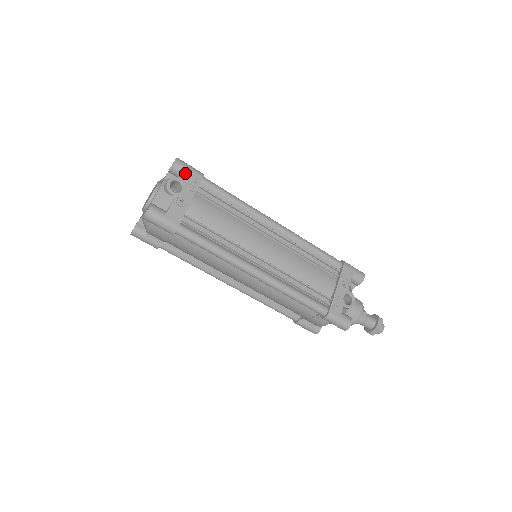
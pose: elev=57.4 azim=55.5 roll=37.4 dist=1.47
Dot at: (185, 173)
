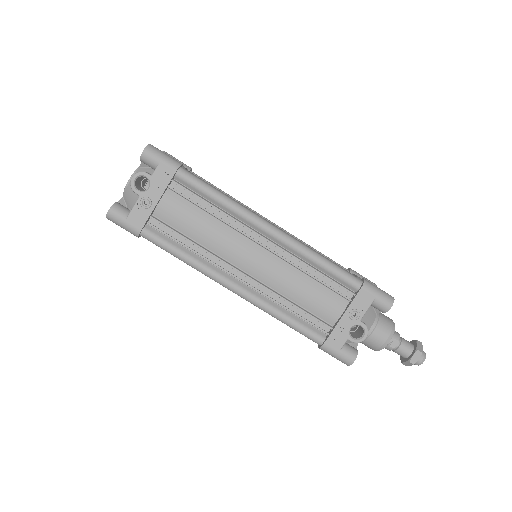
Dot at: (155, 165)
